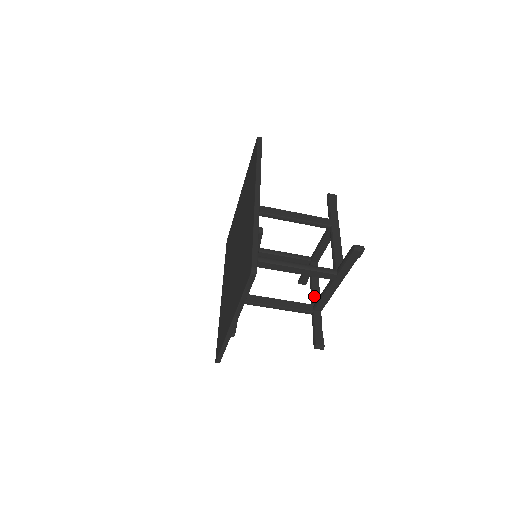
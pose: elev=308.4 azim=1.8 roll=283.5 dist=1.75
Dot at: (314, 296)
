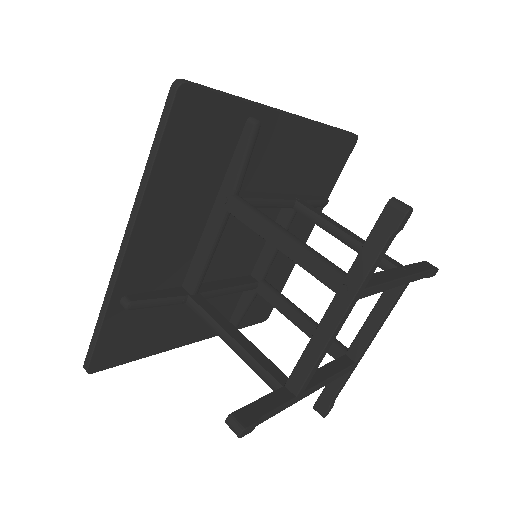
Dot at: occluded
